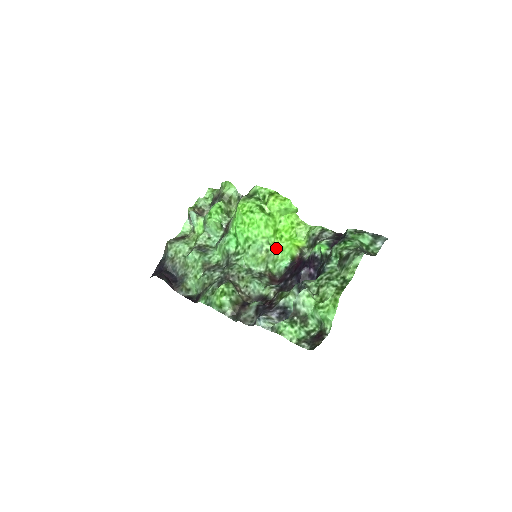
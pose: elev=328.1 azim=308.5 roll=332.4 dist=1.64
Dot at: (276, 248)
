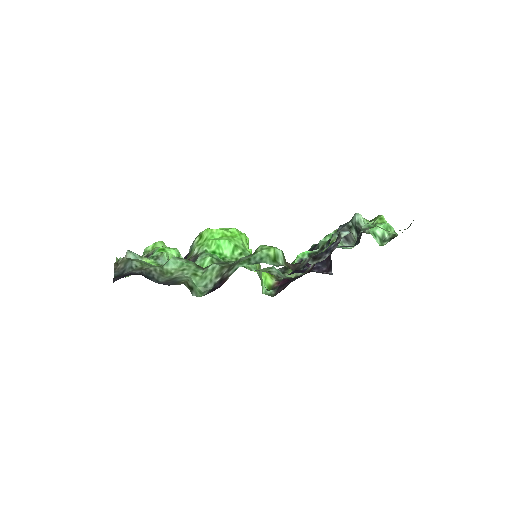
Dot at: occluded
